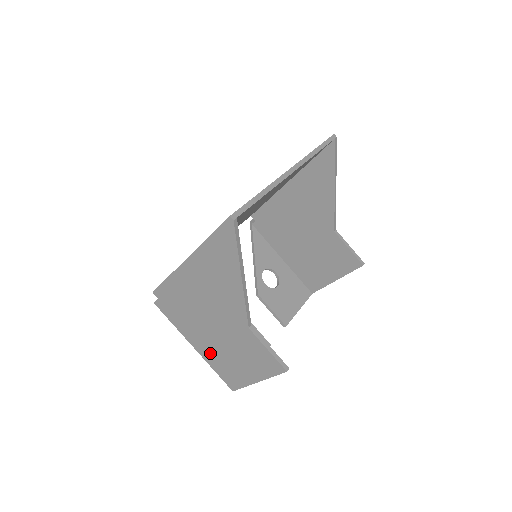
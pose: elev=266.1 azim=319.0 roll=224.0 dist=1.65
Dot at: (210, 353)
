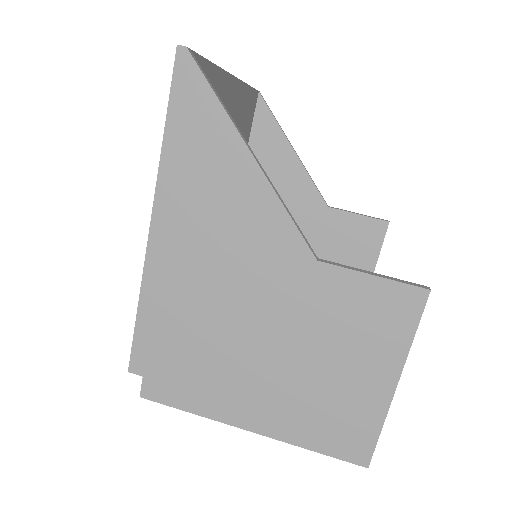
Dot at: (284, 410)
